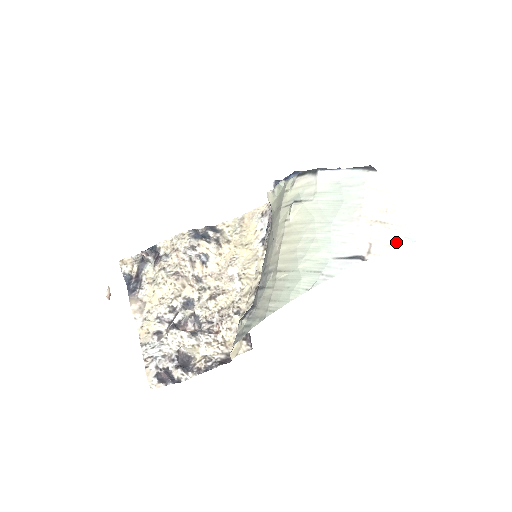
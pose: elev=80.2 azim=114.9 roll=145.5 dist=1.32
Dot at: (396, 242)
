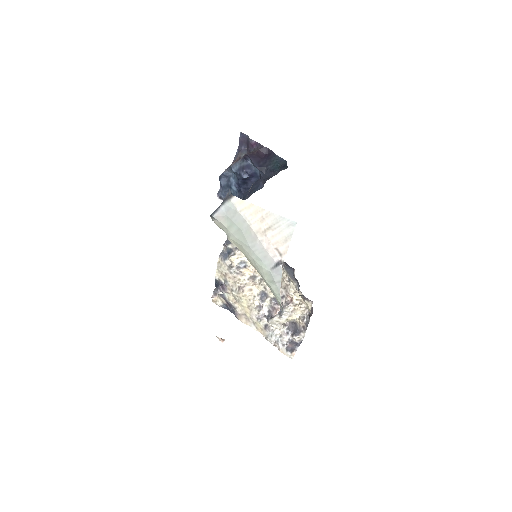
Dot at: (287, 235)
